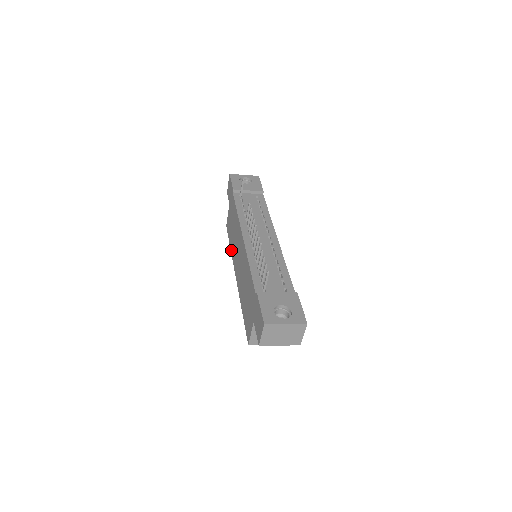
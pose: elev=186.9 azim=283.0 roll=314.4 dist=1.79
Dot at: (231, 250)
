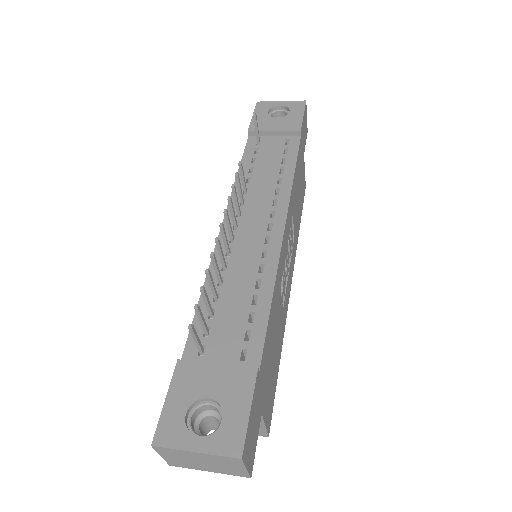
Dot at: occluded
